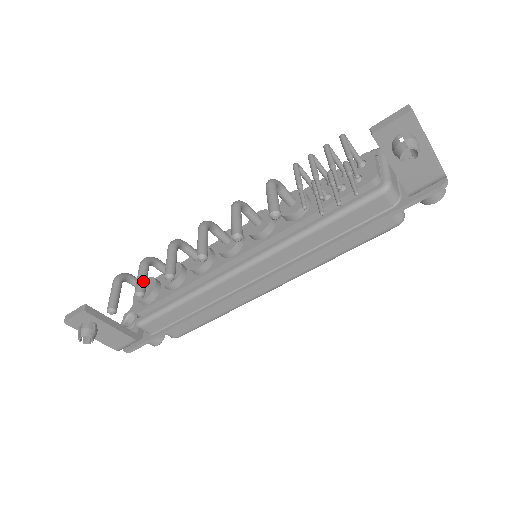
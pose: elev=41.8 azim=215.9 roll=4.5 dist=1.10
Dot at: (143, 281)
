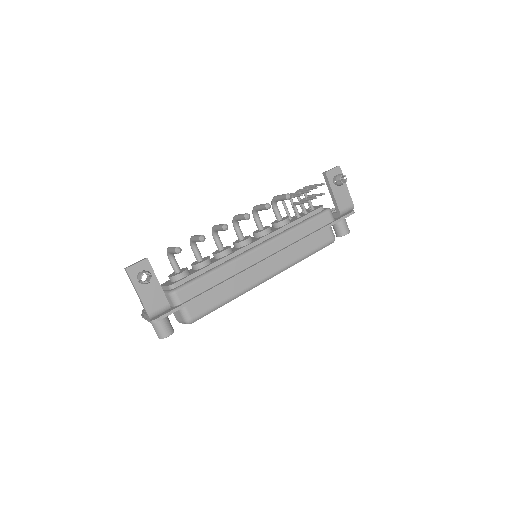
Dot at: occluded
